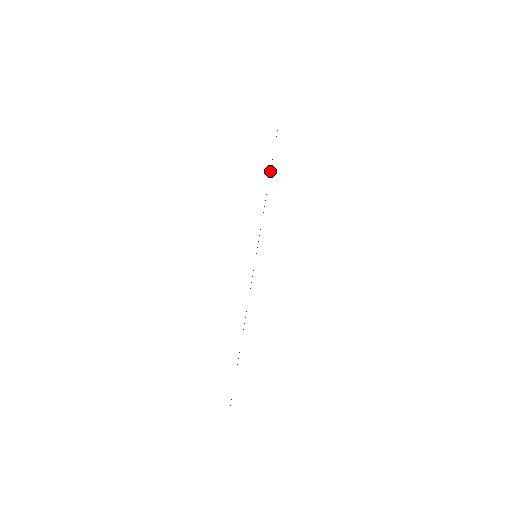
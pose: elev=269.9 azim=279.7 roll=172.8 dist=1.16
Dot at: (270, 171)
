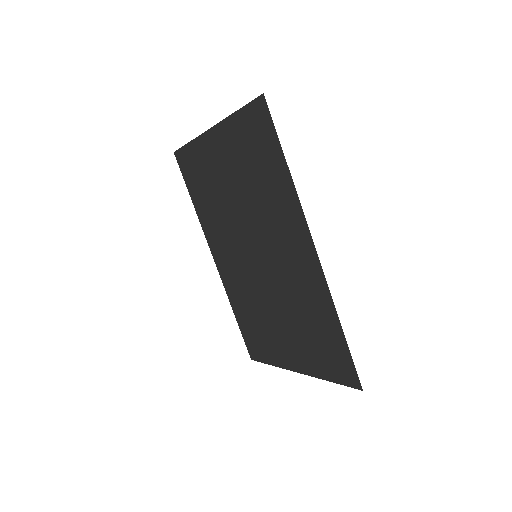
Dot at: (192, 170)
